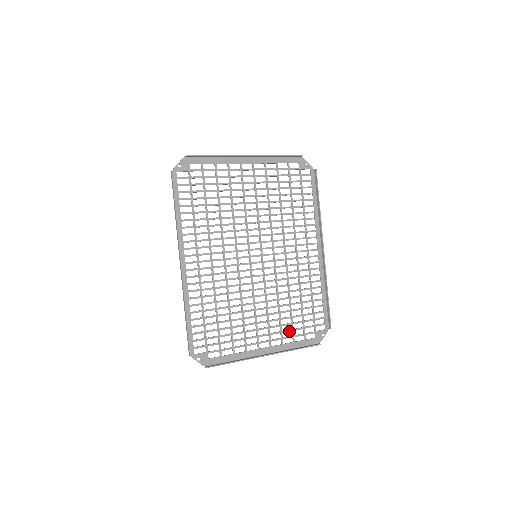
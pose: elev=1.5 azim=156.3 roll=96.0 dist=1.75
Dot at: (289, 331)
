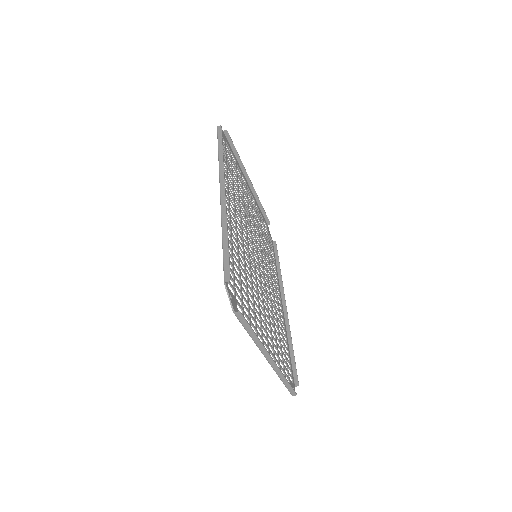
Dot at: (277, 355)
